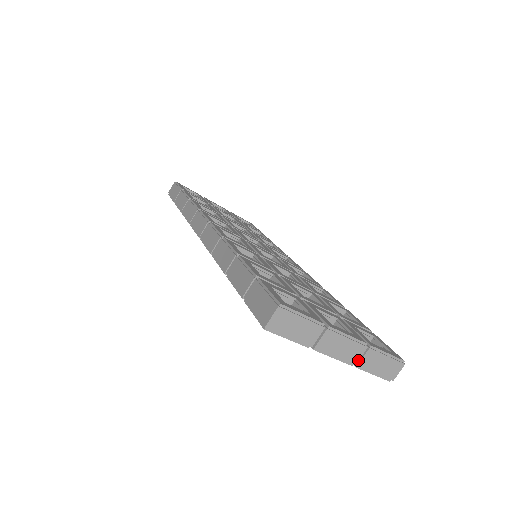
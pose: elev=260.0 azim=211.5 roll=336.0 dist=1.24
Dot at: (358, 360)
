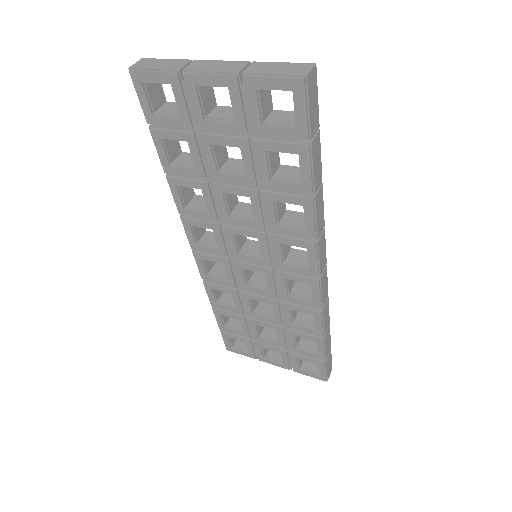
Dot at: (241, 70)
